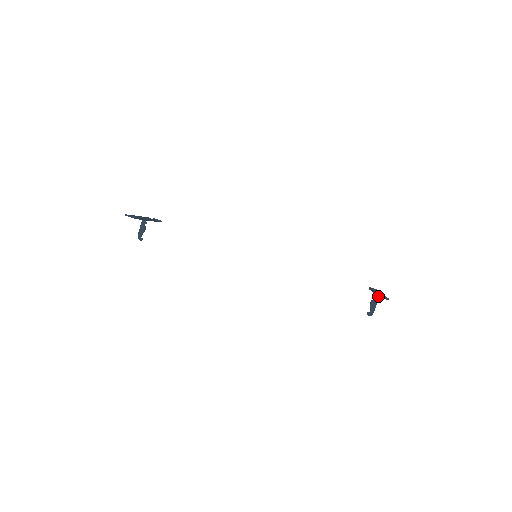
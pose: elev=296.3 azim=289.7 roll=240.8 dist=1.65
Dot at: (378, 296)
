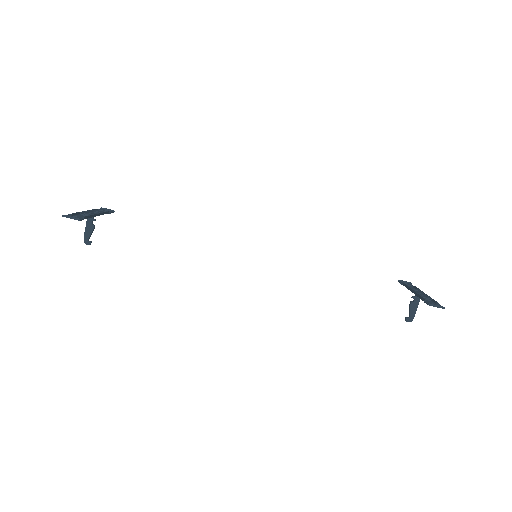
Dot at: (431, 305)
